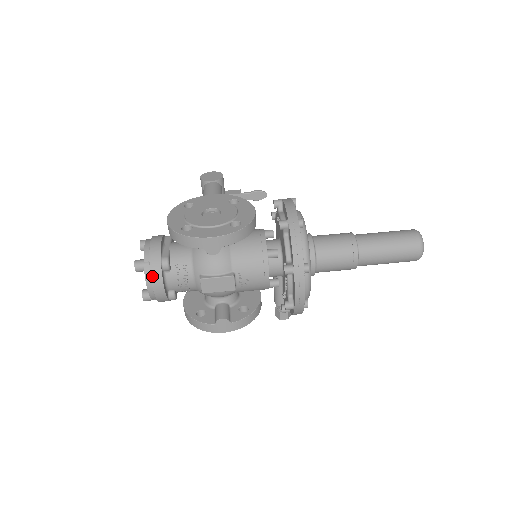
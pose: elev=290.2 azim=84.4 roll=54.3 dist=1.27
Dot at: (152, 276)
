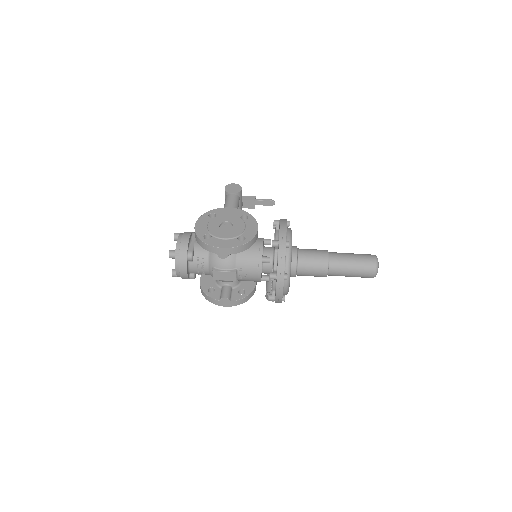
Dot at: (180, 264)
